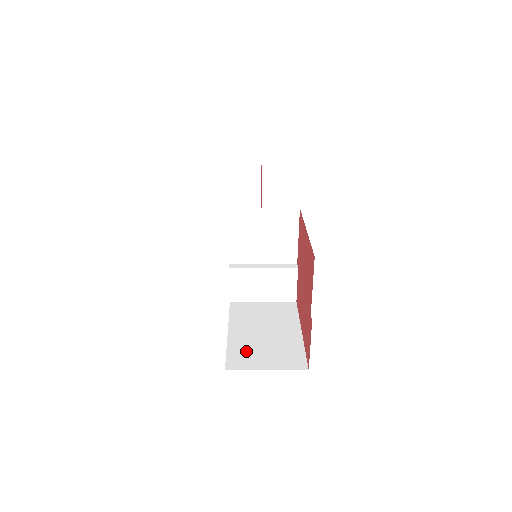
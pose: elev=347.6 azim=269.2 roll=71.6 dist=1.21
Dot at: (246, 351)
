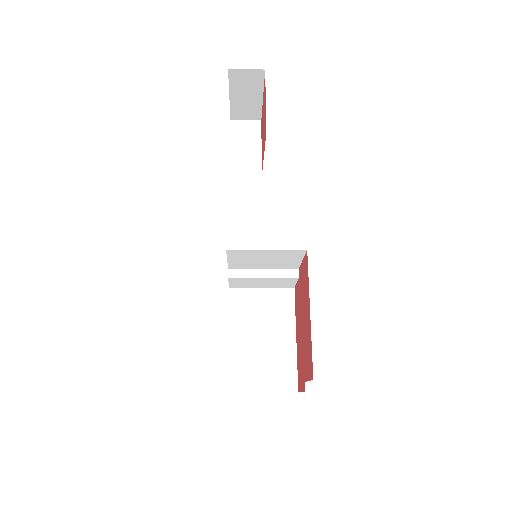
Dot at: (246, 367)
